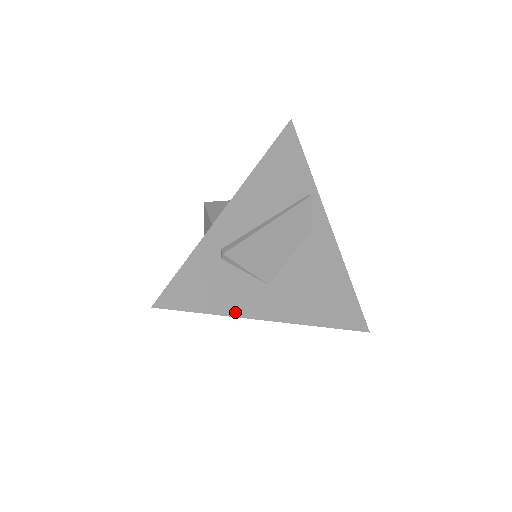
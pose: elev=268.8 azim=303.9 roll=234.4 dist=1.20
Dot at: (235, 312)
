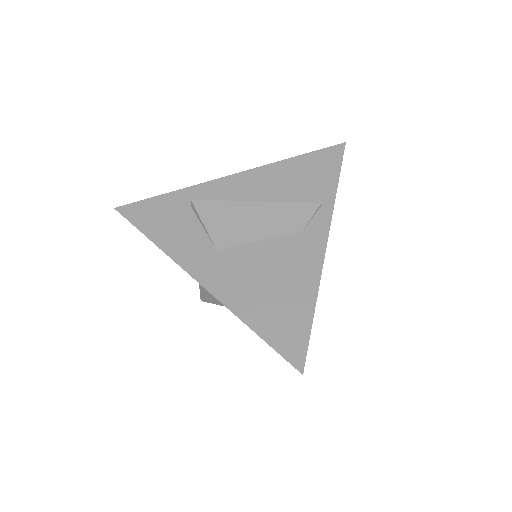
Dot at: (169, 250)
